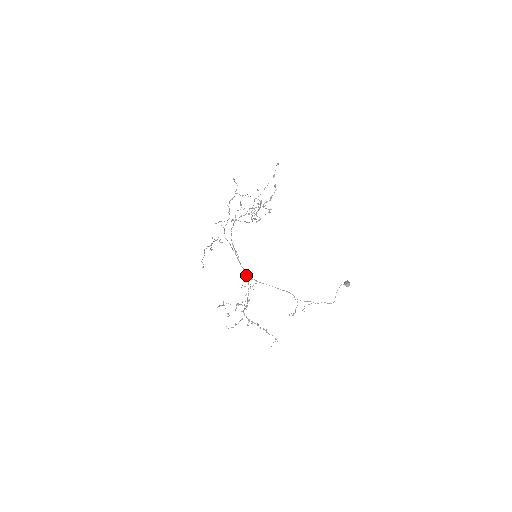
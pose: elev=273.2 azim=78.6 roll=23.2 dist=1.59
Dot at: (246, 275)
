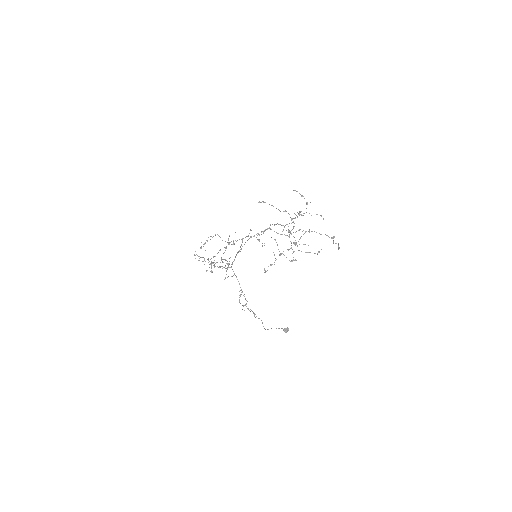
Dot at: occluded
